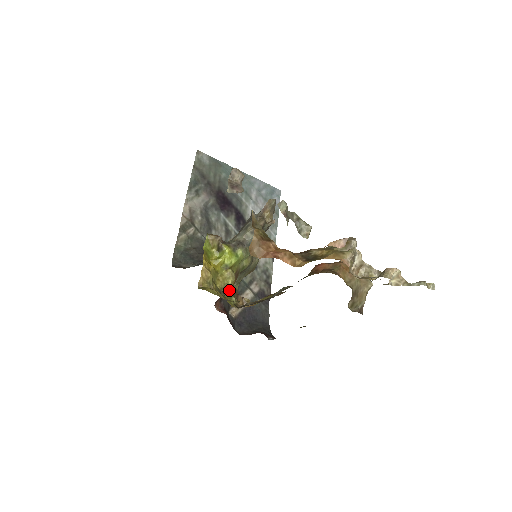
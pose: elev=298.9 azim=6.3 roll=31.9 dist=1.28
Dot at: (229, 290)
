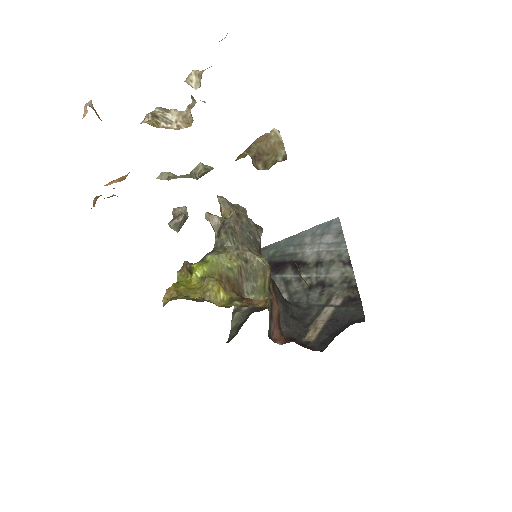
Dot at: (223, 298)
